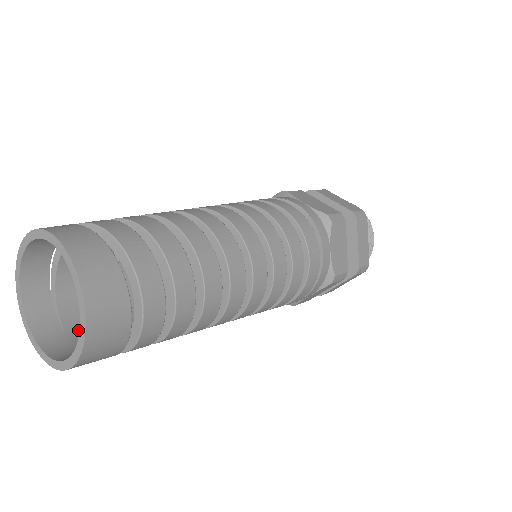
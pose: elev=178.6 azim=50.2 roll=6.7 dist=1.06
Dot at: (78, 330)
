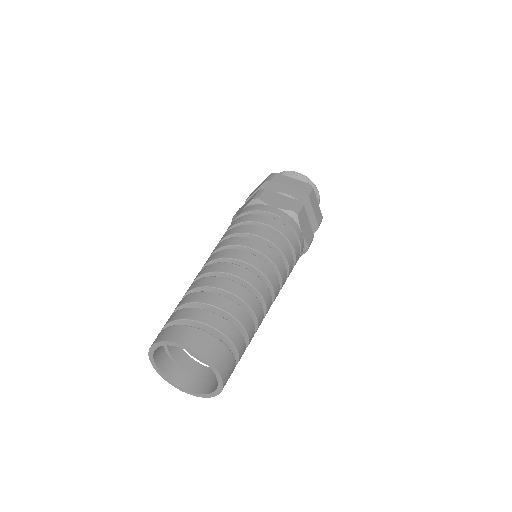
Dot at: (192, 367)
